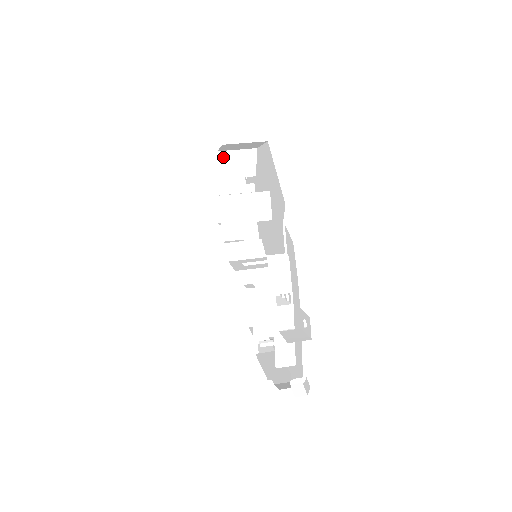
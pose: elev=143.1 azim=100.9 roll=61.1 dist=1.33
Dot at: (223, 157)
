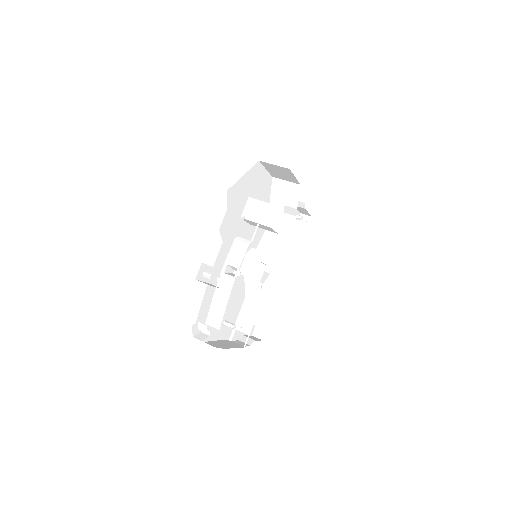
Dot at: (276, 183)
